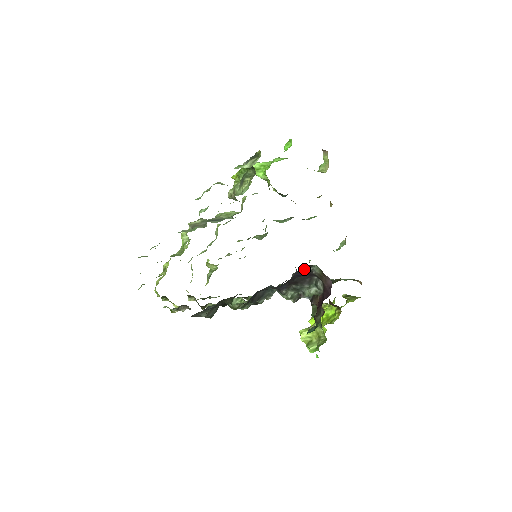
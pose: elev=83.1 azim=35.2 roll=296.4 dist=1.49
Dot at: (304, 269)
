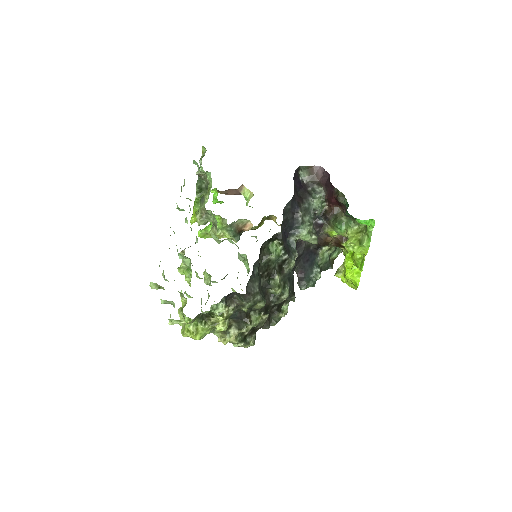
Dot at: (296, 178)
